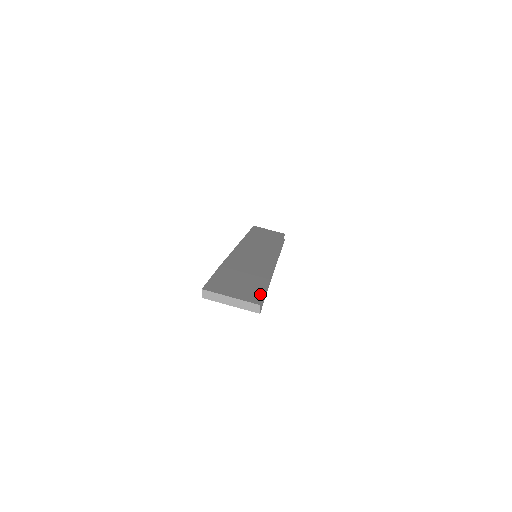
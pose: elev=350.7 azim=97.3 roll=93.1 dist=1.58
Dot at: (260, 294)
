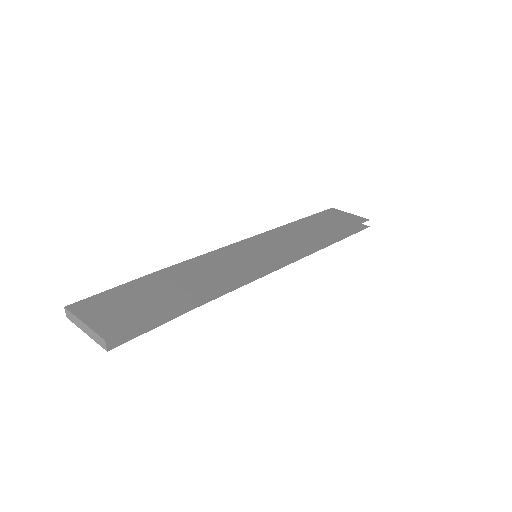
Dot at: (137, 321)
